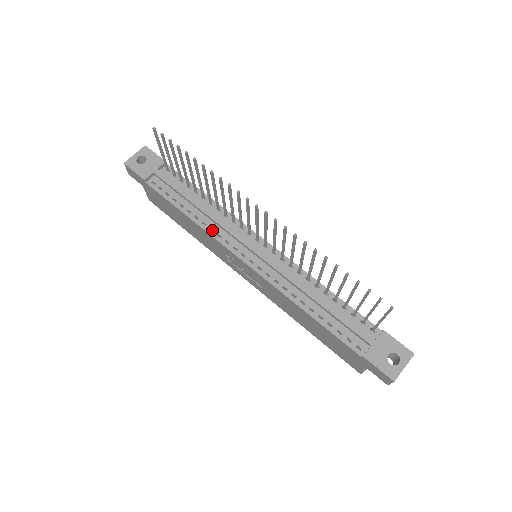
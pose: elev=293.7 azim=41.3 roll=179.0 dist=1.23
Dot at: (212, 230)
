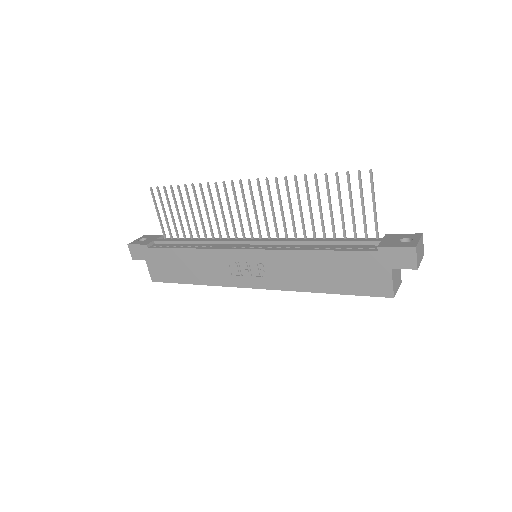
Dot at: occluded
